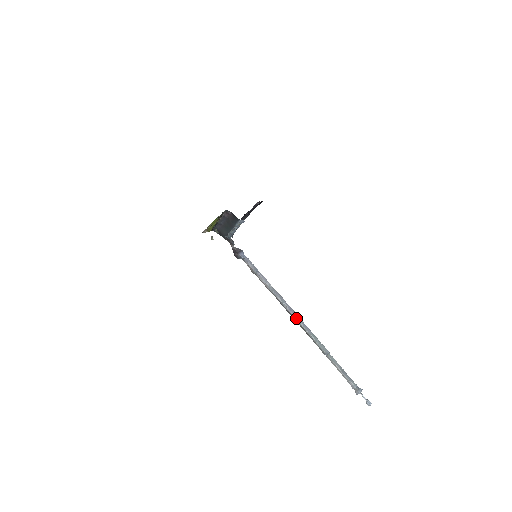
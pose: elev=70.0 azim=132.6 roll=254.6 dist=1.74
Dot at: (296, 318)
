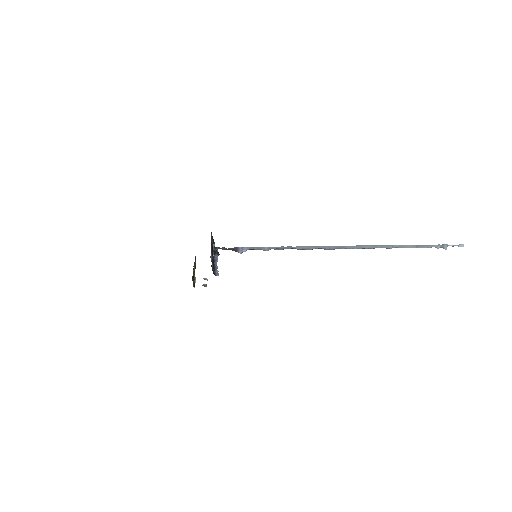
Dot at: occluded
